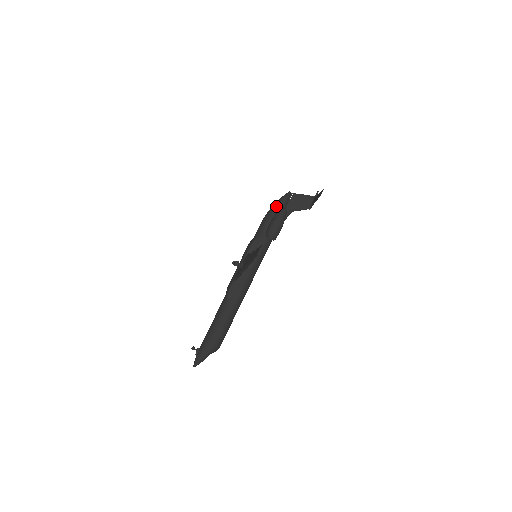
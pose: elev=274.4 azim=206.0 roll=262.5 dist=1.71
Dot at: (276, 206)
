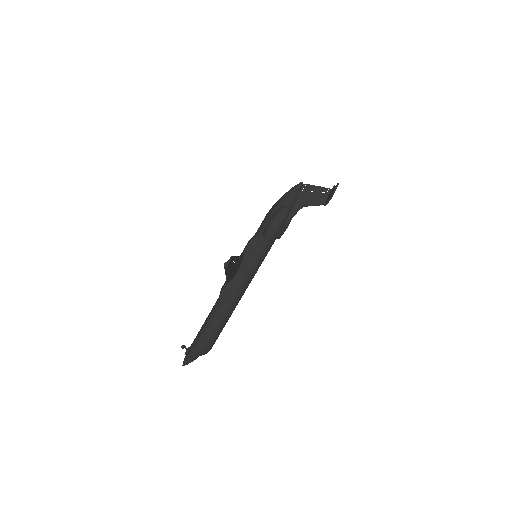
Dot at: (282, 199)
